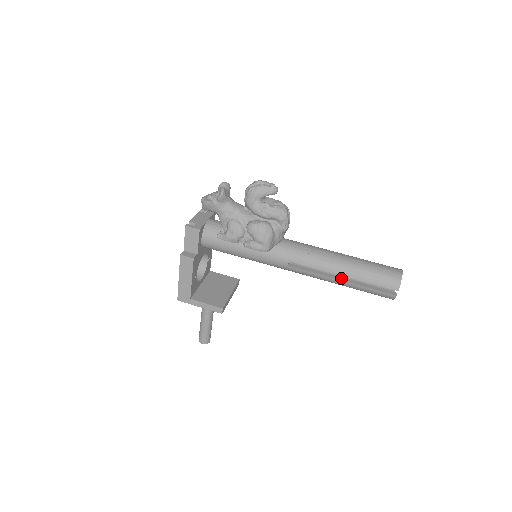
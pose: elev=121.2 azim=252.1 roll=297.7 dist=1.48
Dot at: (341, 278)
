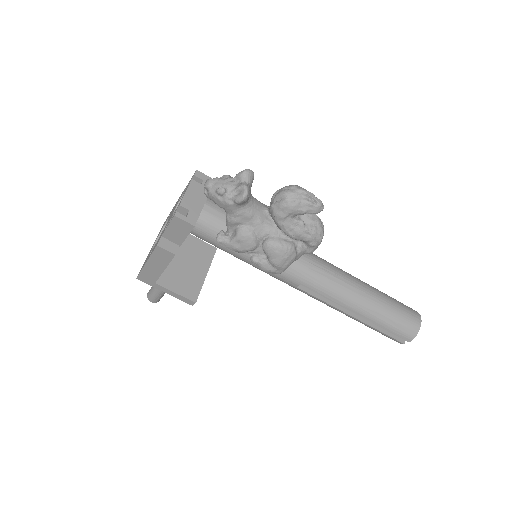
Dot at: (353, 313)
